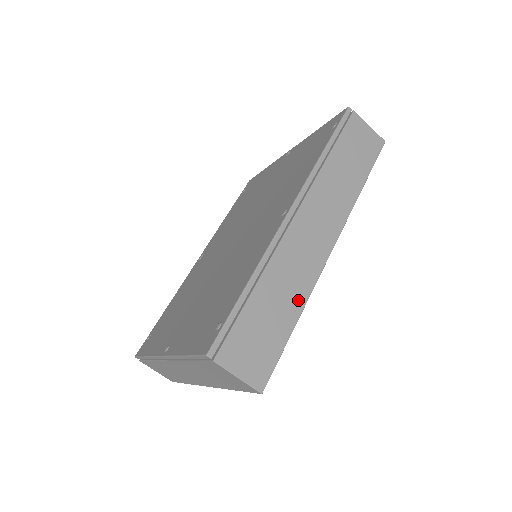
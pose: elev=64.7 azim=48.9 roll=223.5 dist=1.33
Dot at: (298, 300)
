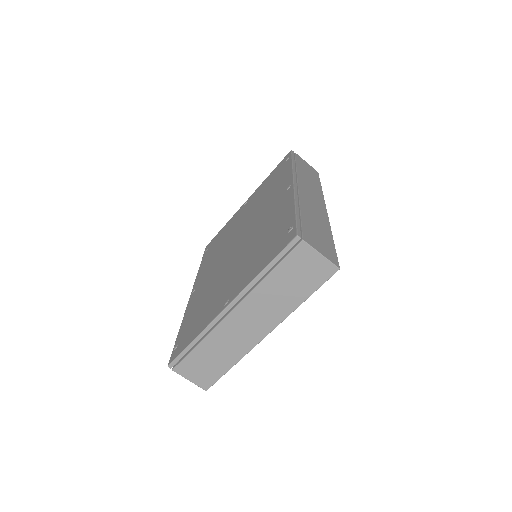
Dot at: (326, 227)
